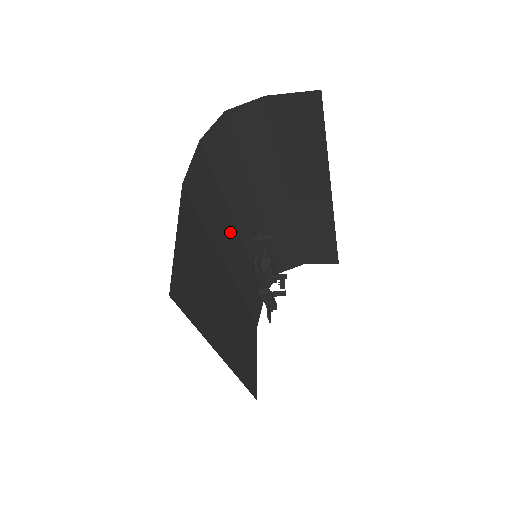
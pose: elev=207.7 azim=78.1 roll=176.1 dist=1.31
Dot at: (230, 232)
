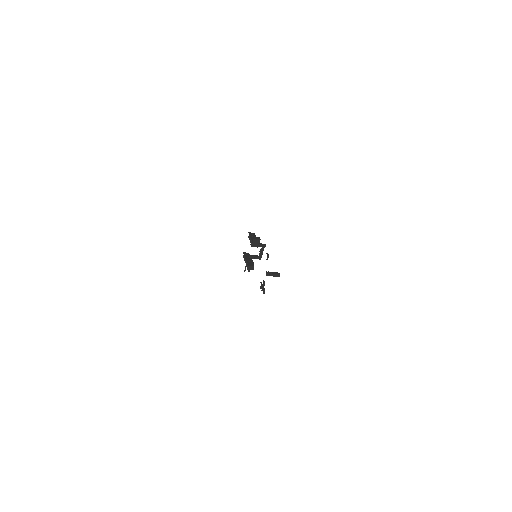
Dot at: occluded
